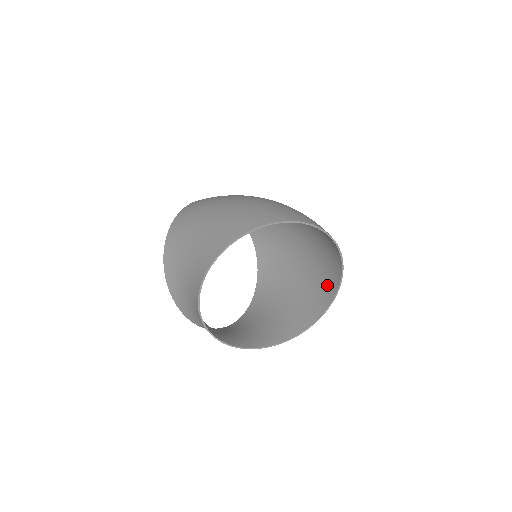
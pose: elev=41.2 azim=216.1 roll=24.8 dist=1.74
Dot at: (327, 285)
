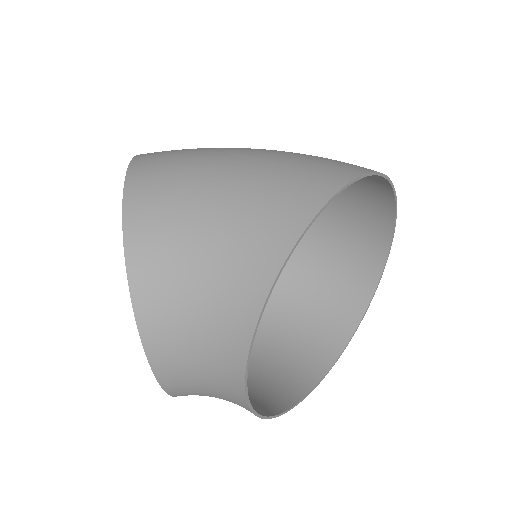
Dot at: (341, 307)
